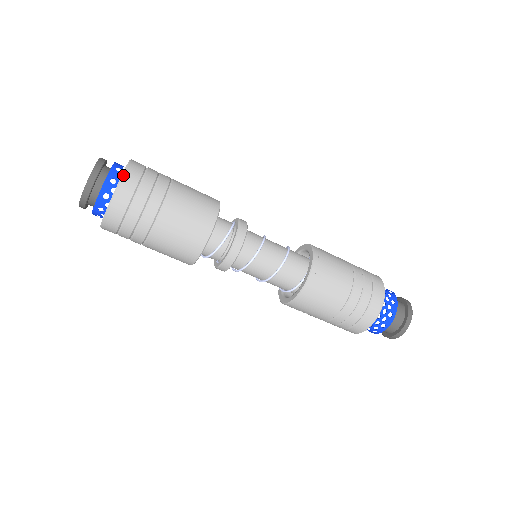
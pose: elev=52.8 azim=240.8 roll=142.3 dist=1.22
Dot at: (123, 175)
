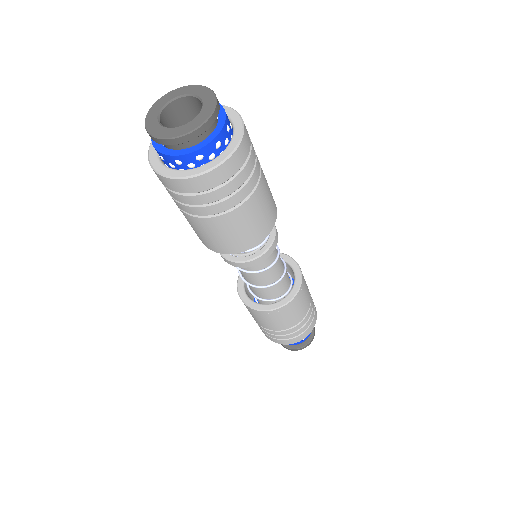
Dot at: (214, 169)
